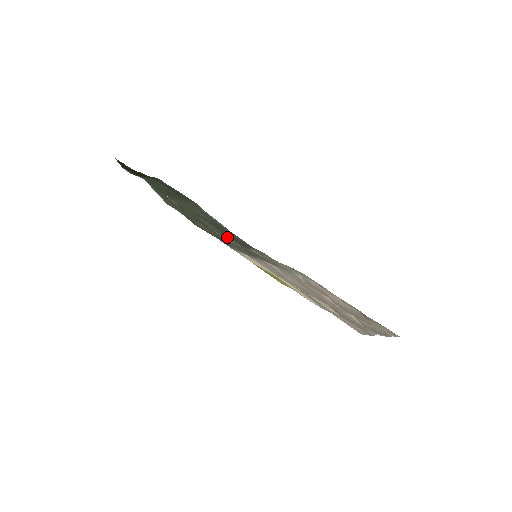
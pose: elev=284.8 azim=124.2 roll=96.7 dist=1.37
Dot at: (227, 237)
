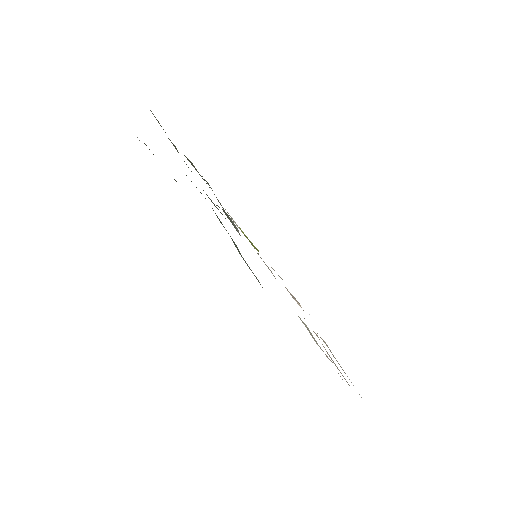
Dot at: (228, 215)
